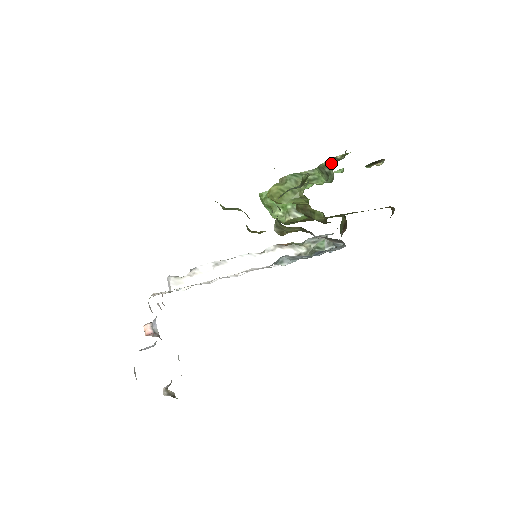
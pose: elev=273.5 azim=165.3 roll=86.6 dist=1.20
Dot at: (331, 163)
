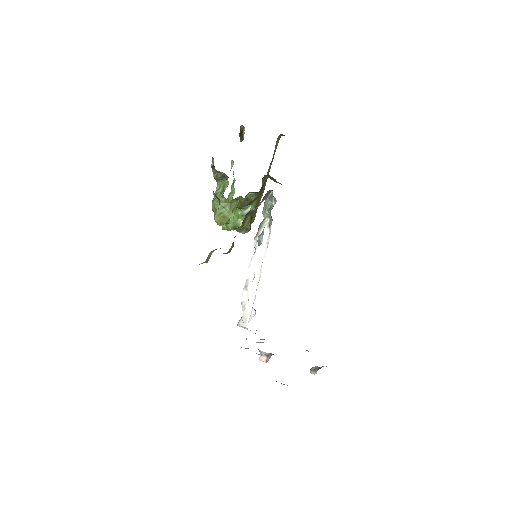
Dot at: (215, 171)
